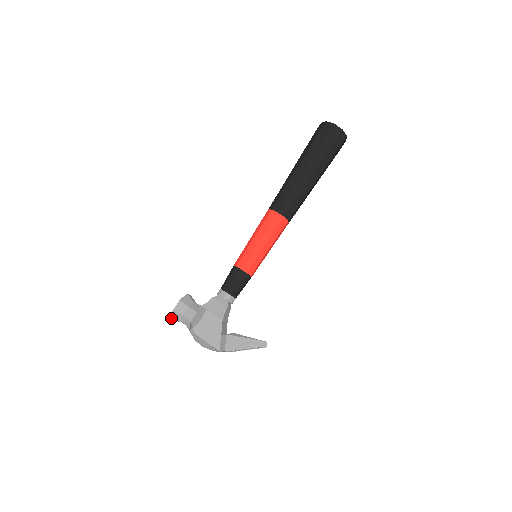
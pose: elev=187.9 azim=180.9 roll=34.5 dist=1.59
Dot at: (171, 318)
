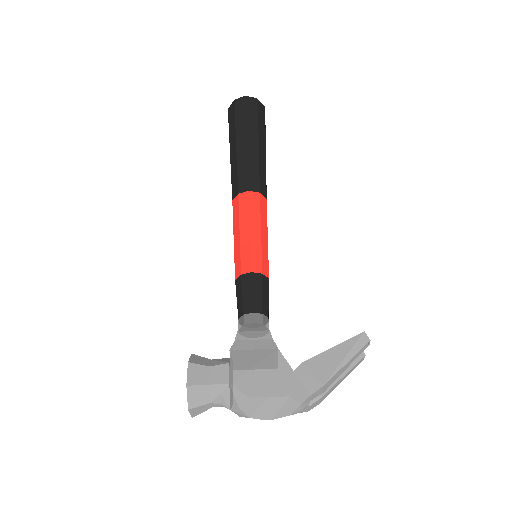
Dot at: (189, 406)
